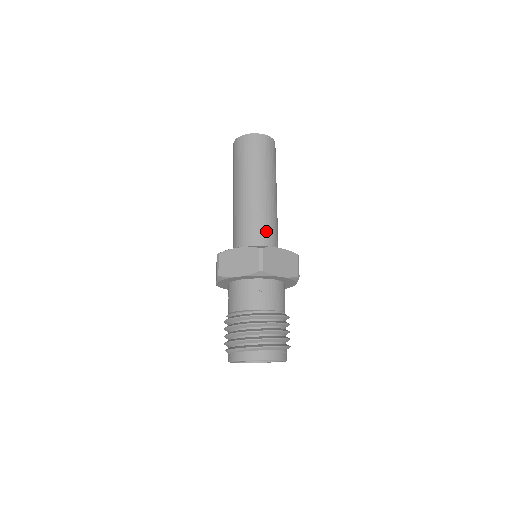
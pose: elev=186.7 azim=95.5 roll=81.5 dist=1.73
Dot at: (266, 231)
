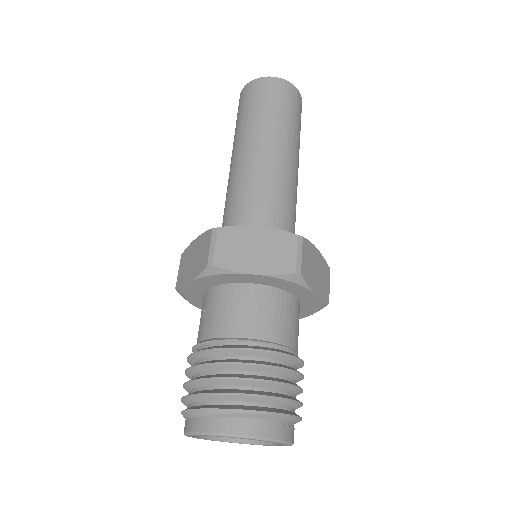
Dot at: (289, 219)
